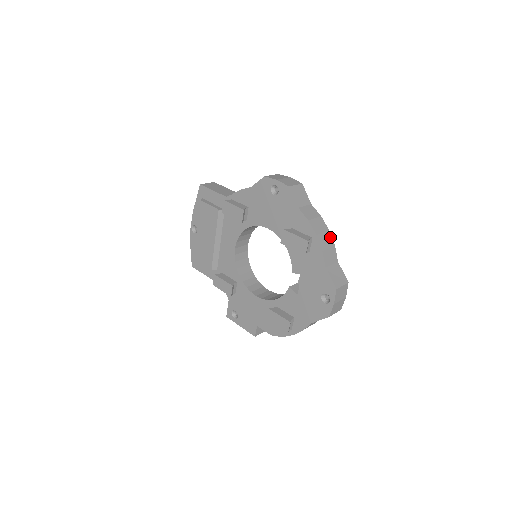
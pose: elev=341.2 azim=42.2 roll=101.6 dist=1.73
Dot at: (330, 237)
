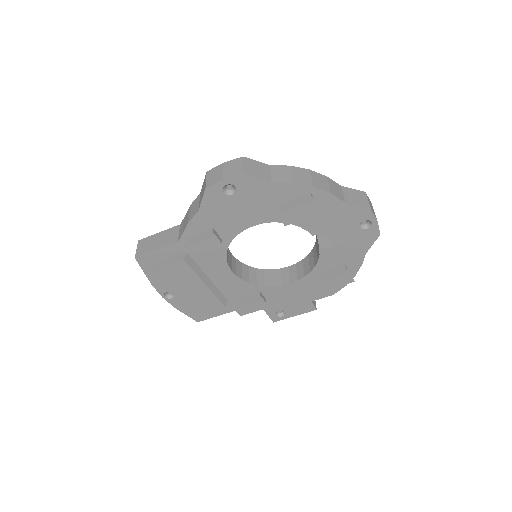
Dot at: (317, 174)
